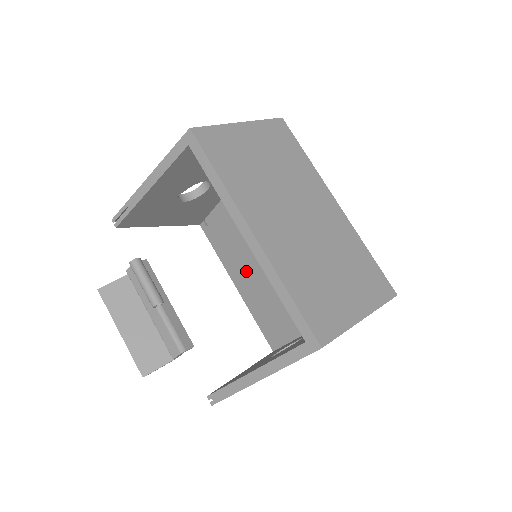
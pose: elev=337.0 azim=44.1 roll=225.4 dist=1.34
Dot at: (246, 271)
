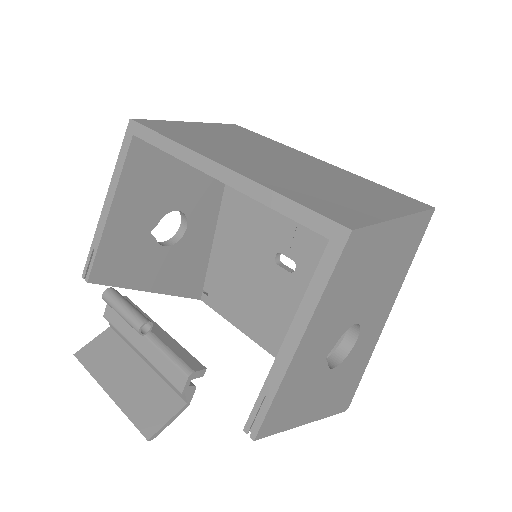
Dot at: (264, 316)
